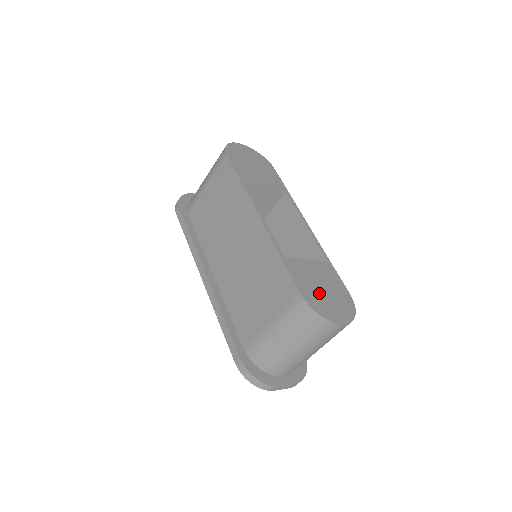
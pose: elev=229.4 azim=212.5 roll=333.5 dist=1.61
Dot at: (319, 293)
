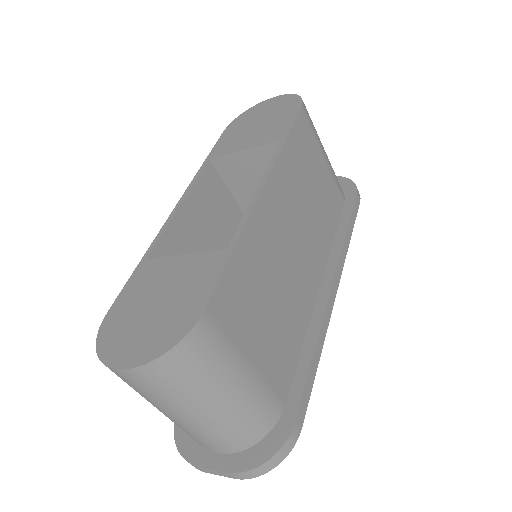
Dot at: (138, 312)
